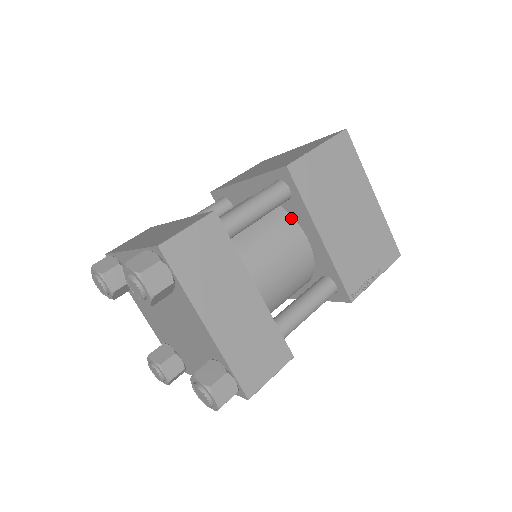
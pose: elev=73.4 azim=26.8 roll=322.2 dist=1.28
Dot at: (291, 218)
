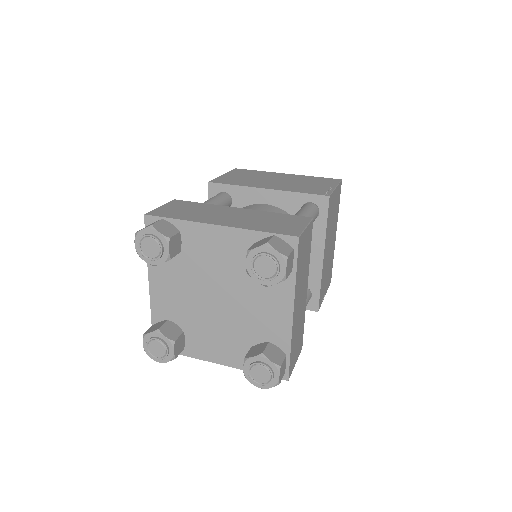
Dot at: occluded
